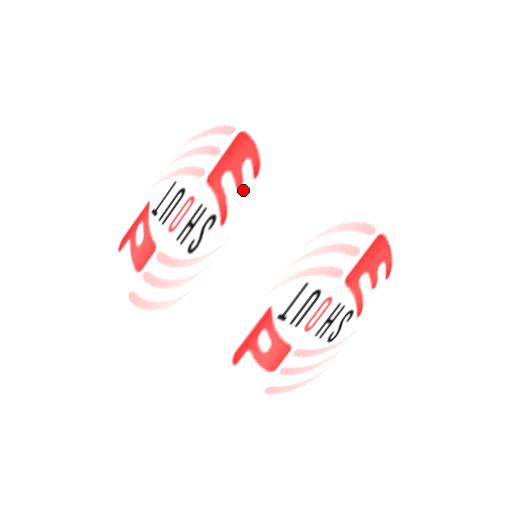
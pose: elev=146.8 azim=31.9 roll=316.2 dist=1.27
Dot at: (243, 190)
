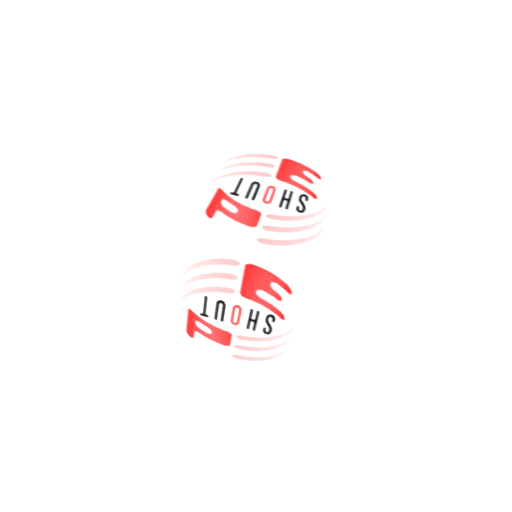
Dot at: occluded
